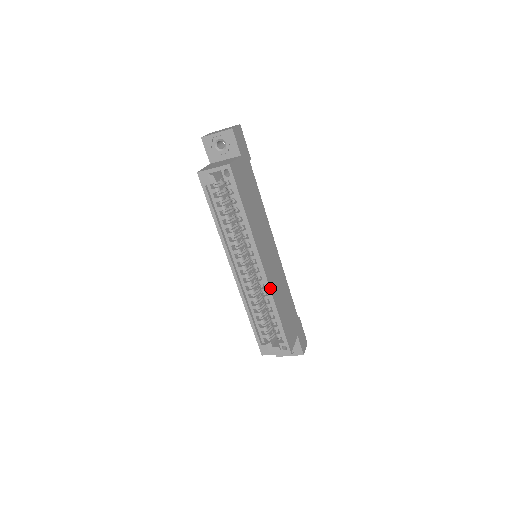
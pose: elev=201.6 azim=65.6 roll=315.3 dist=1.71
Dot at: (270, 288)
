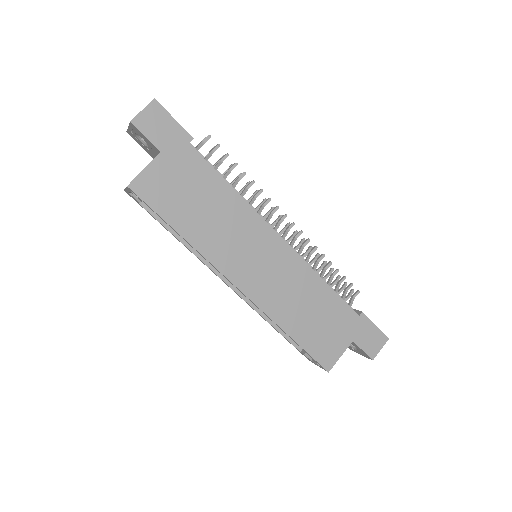
Dot at: (261, 309)
